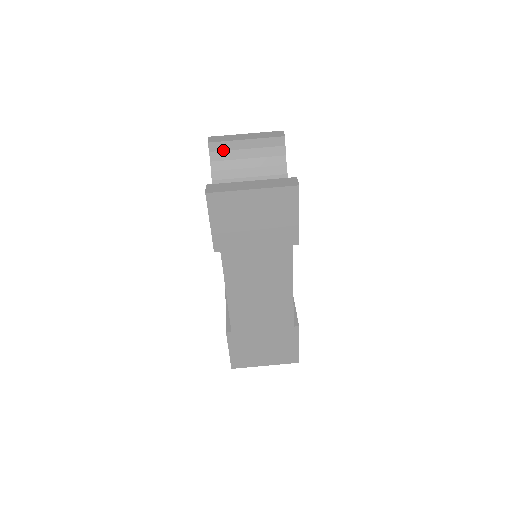
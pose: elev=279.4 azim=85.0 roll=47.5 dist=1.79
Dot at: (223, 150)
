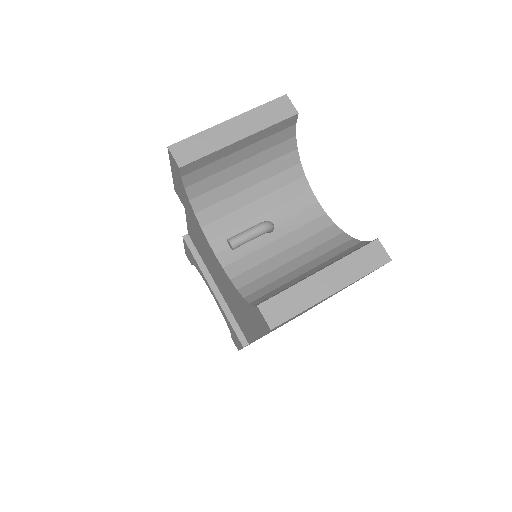
Dot at: (203, 166)
